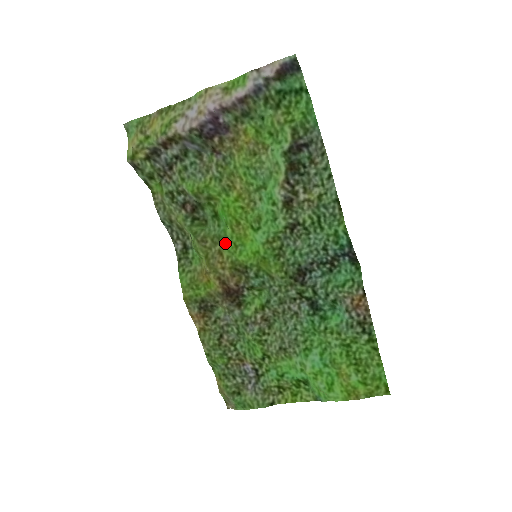
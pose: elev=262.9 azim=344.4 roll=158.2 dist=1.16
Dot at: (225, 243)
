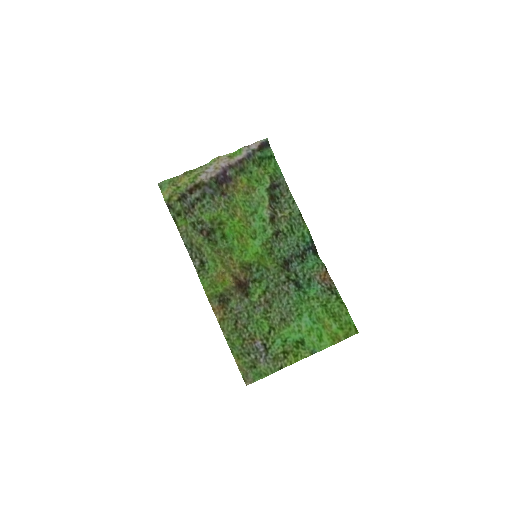
Dot at: (234, 251)
